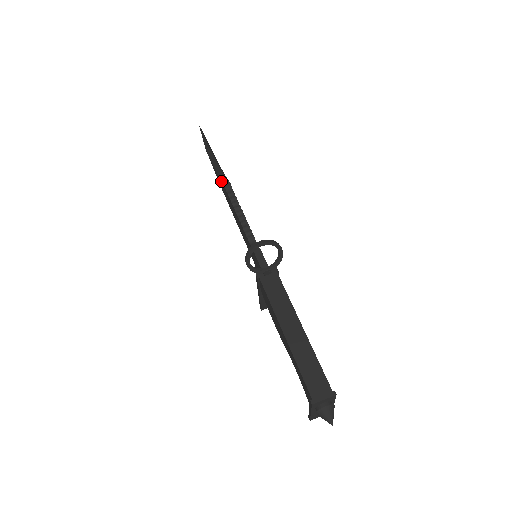
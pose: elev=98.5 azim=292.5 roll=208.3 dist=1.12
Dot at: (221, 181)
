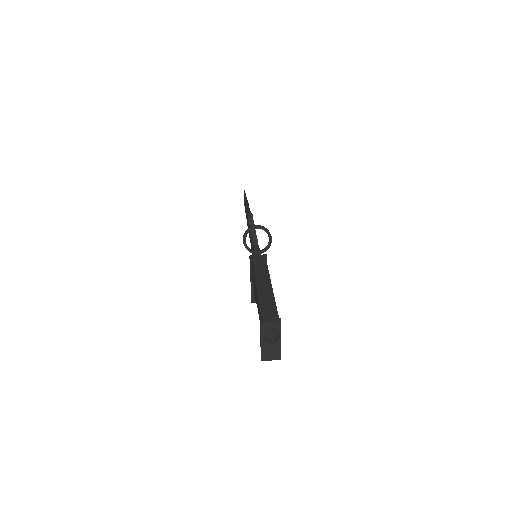
Dot at: occluded
